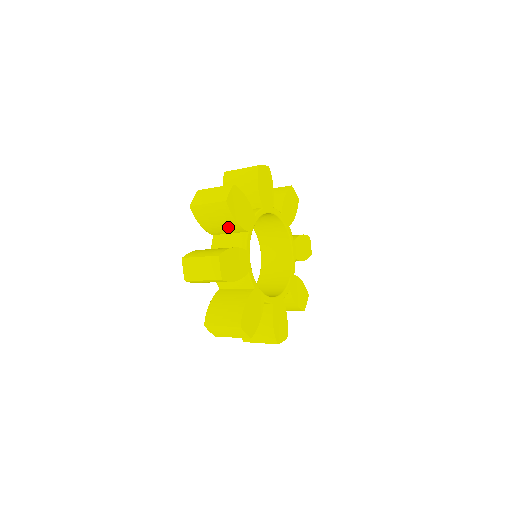
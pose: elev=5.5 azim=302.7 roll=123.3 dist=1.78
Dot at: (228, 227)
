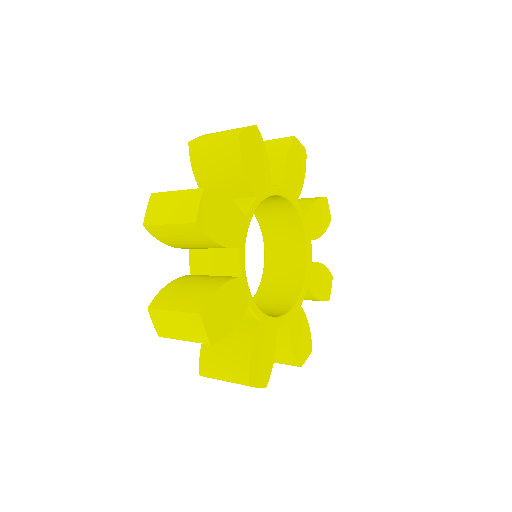
Dot at: occluded
